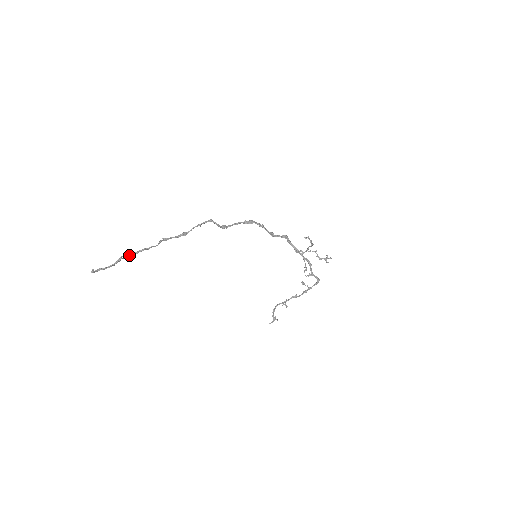
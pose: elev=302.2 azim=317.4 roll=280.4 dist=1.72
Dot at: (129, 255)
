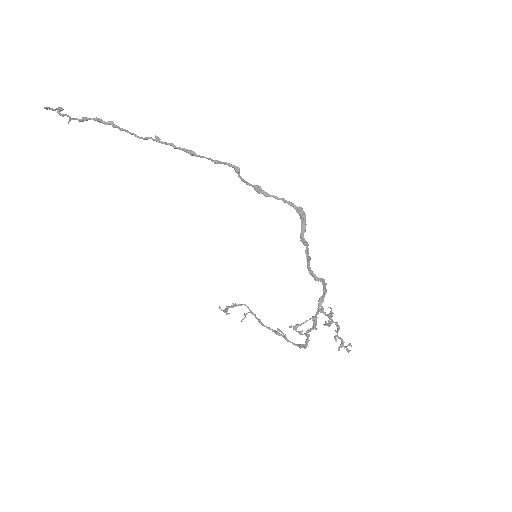
Dot at: (103, 121)
